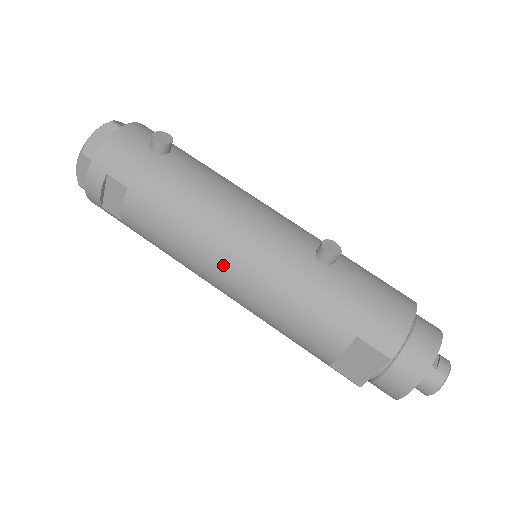
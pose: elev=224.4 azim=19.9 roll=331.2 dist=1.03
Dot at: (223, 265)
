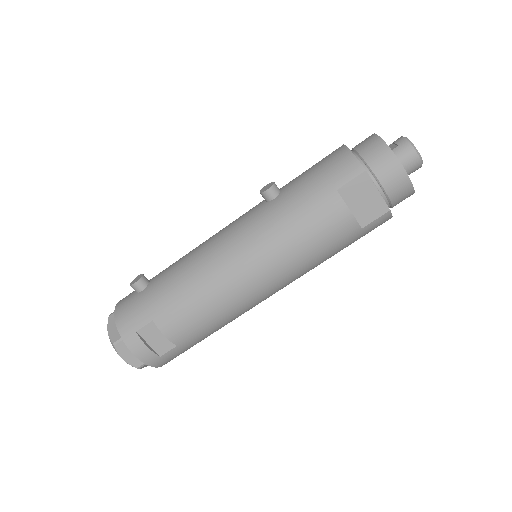
Dot at: (240, 273)
